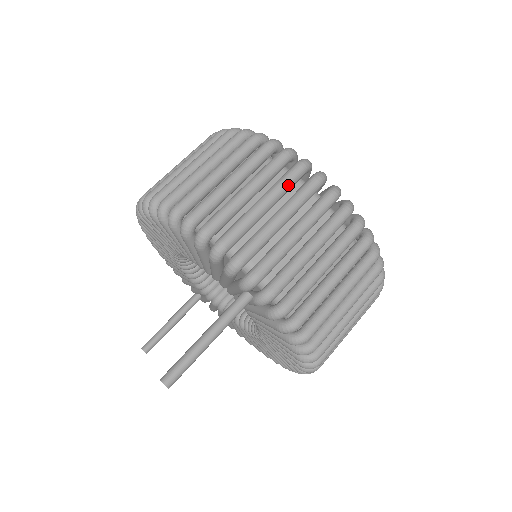
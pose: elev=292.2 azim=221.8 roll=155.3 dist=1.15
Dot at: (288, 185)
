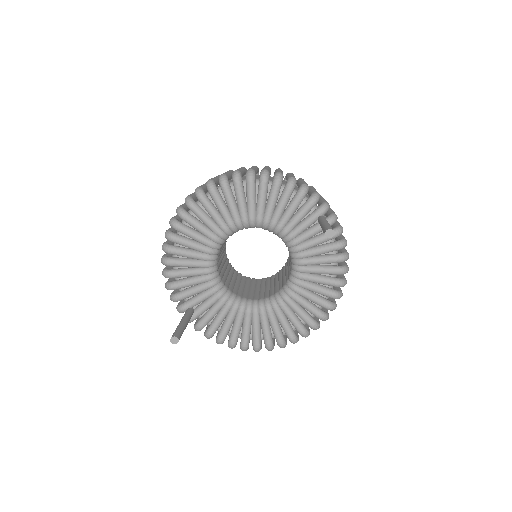
Dot at: occluded
